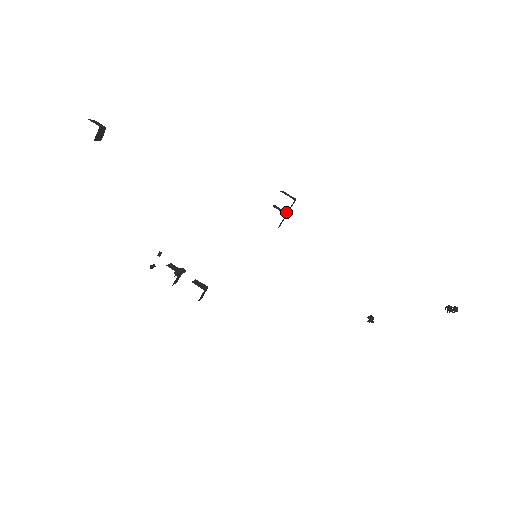
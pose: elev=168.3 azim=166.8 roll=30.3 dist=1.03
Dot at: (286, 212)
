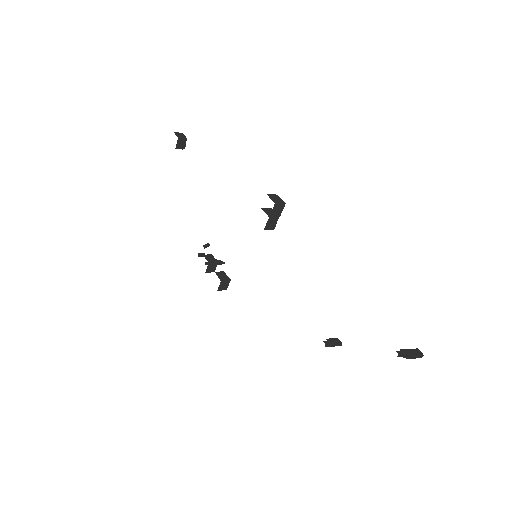
Dot at: (277, 215)
